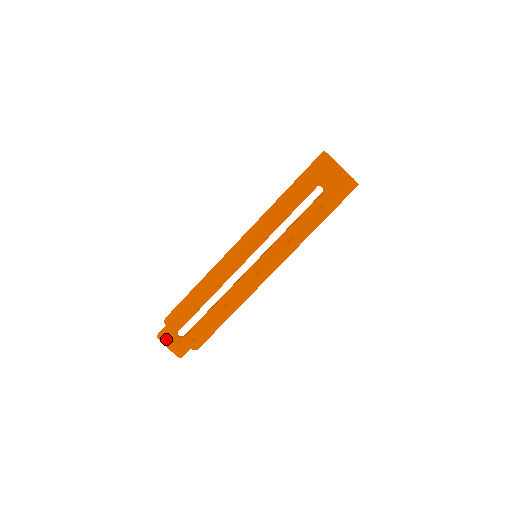
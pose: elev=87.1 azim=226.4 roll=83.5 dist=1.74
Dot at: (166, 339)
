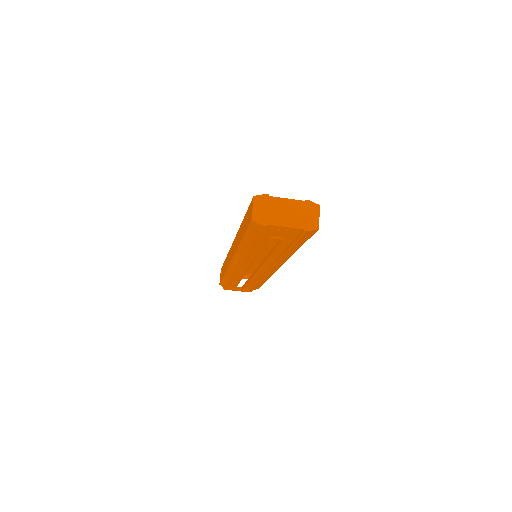
Dot at: occluded
